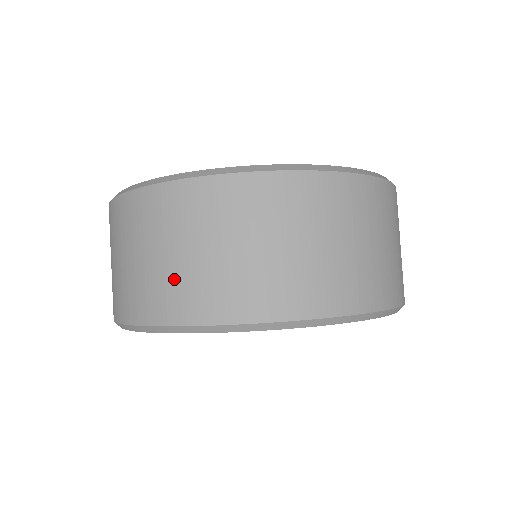
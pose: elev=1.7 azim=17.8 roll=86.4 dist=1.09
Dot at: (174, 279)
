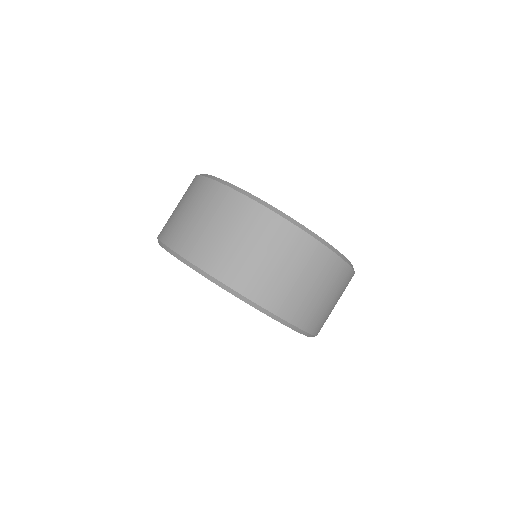
Dot at: (186, 228)
